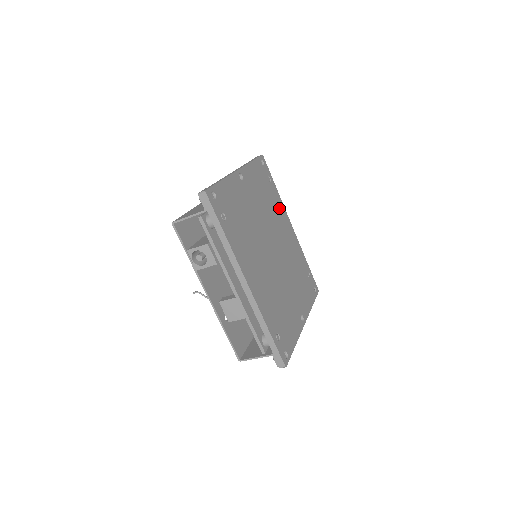
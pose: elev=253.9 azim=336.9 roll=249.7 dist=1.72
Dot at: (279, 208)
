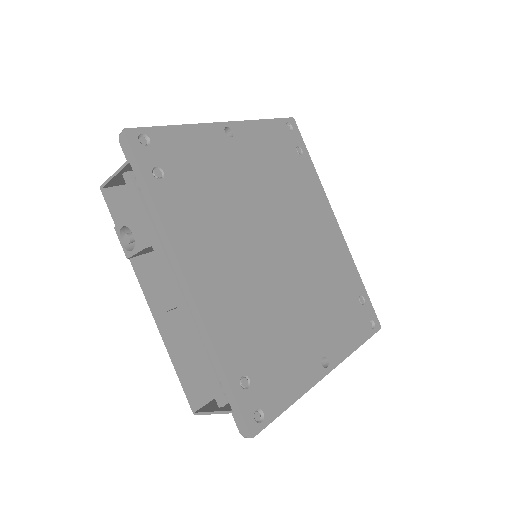
Dot at: (312, 193)
